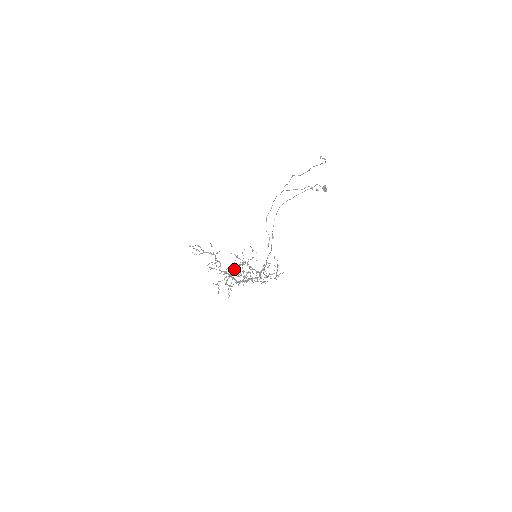
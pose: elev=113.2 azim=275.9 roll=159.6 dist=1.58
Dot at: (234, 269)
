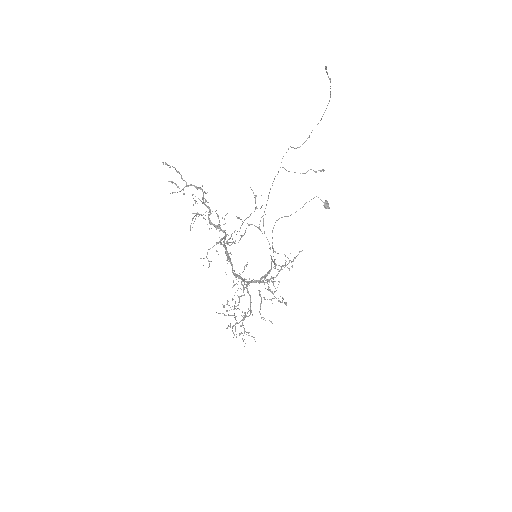
Dot at: (229, 245)
